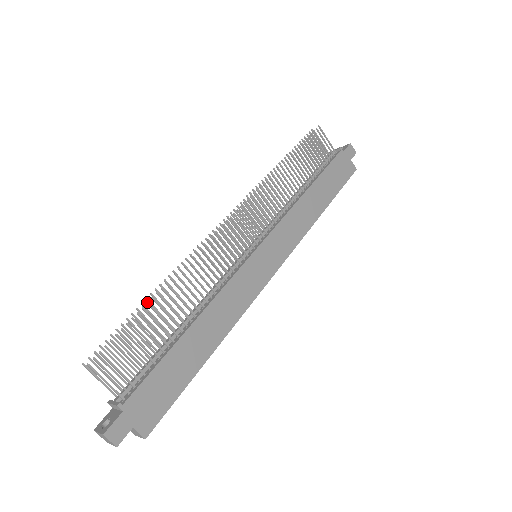
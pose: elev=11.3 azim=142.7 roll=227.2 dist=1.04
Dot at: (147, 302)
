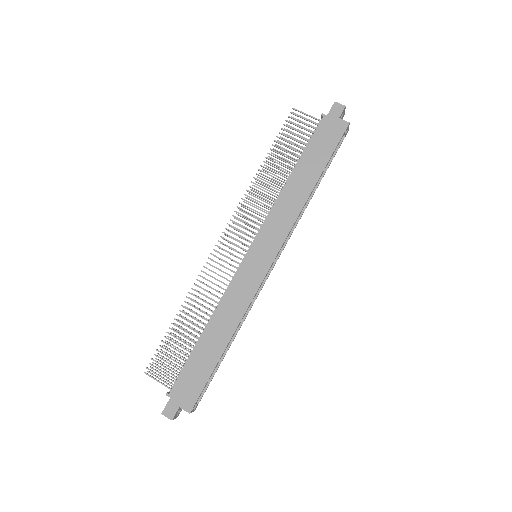
Dot at: (171, 323)
